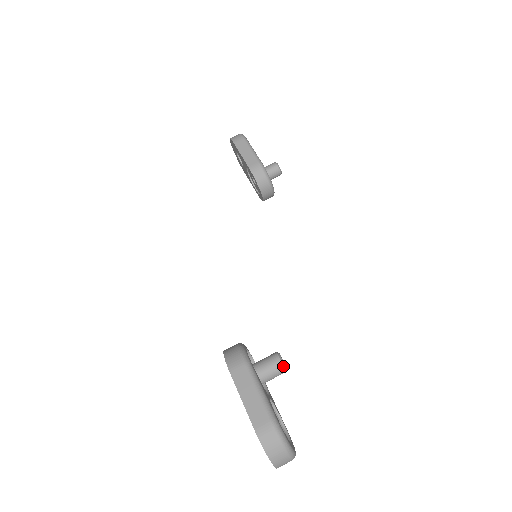
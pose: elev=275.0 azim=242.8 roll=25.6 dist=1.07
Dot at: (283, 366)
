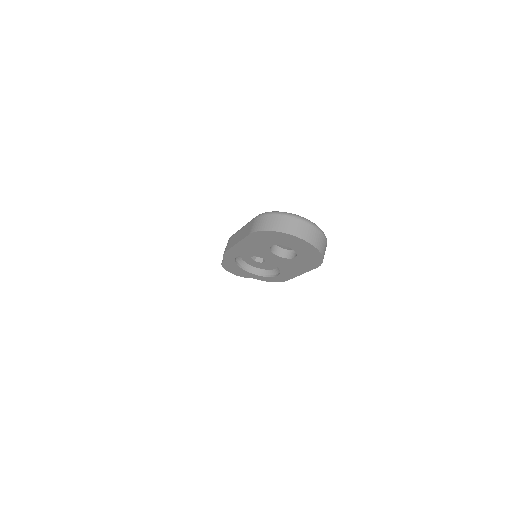
Dot at: occluded
